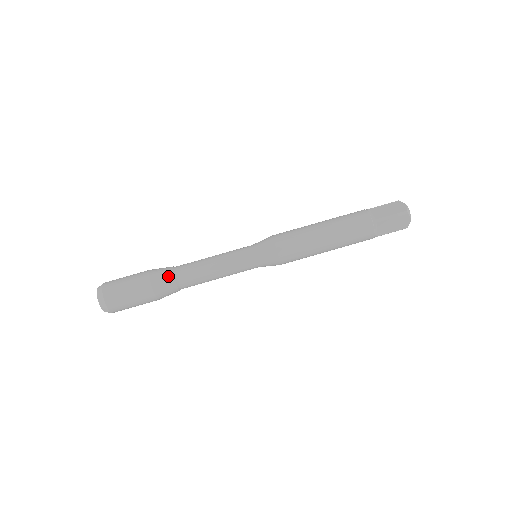
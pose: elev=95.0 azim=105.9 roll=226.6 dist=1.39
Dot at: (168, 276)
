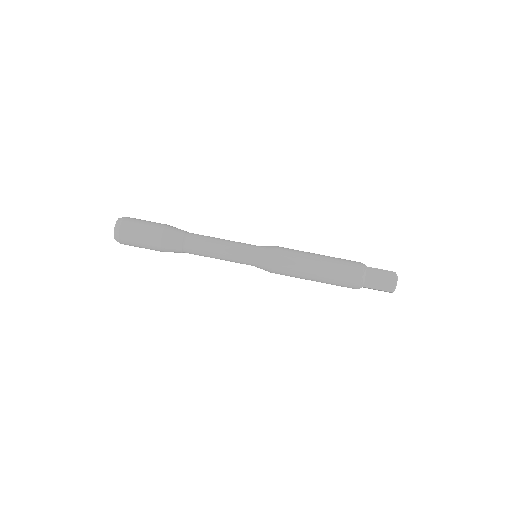
Dot at: (177, 246)
